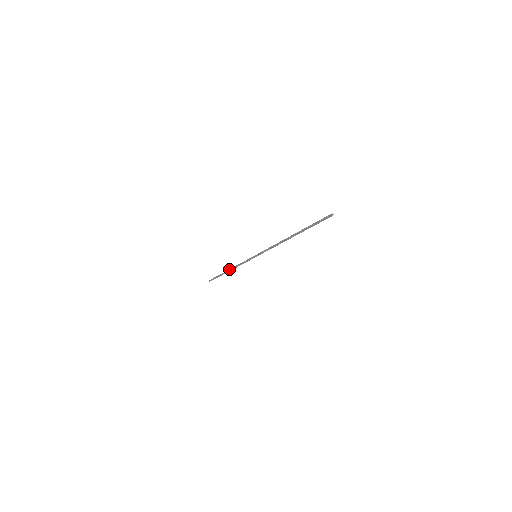
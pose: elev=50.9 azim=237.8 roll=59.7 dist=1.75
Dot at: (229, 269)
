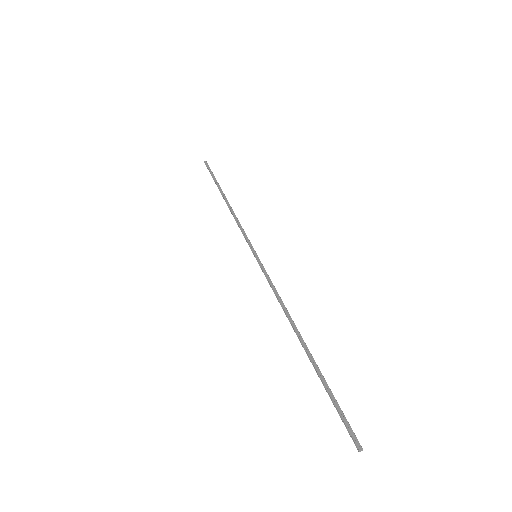
Dot at: occluded
